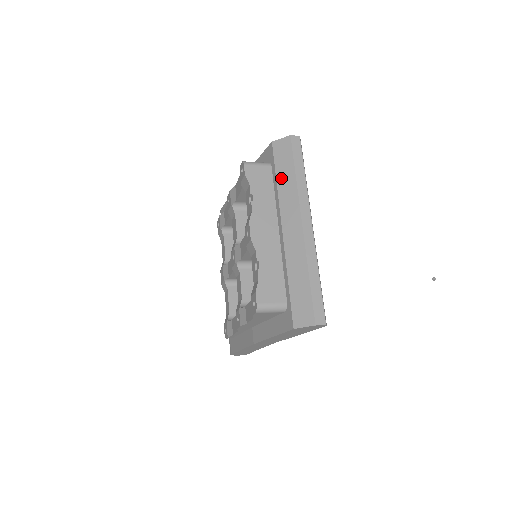
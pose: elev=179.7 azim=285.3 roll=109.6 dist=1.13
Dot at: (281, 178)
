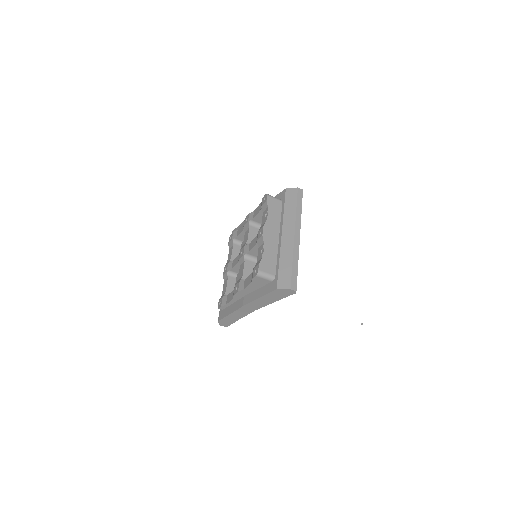
Dot at: (287, 209)
